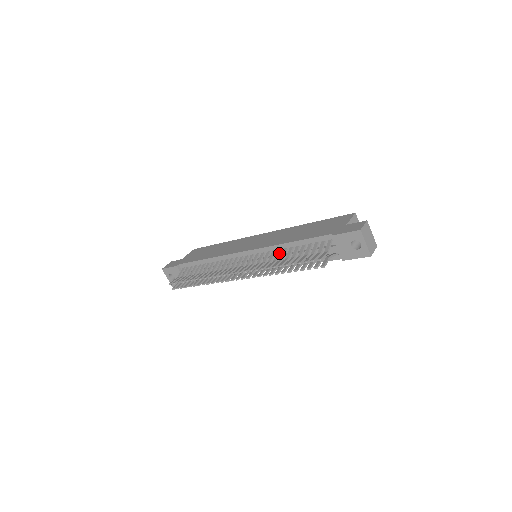
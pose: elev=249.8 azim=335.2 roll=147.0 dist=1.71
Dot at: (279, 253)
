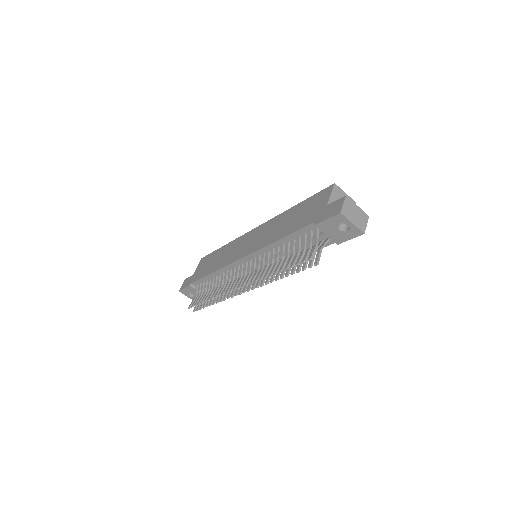
Dot at: (273, 254)
